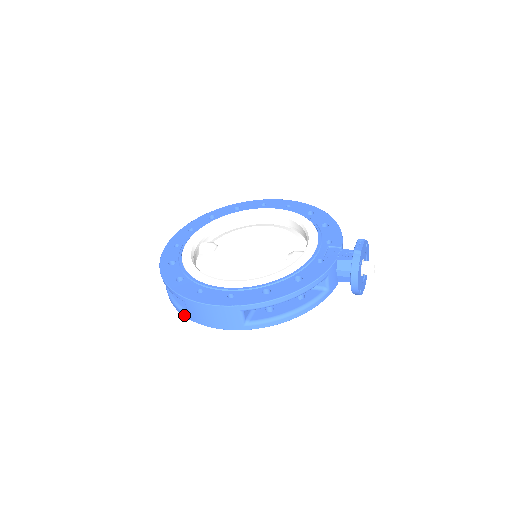
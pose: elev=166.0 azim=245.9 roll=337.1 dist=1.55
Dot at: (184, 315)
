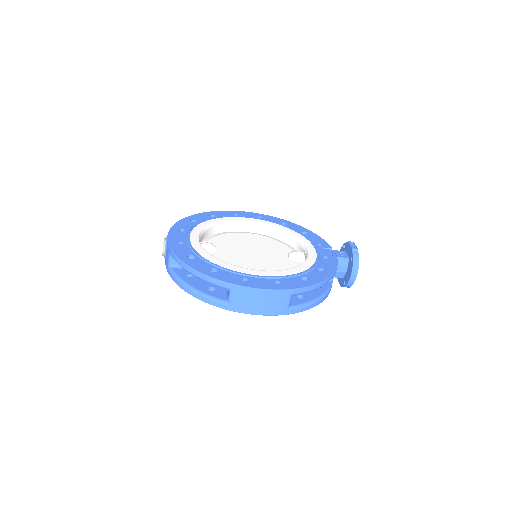
Dot at: (220, 306)
